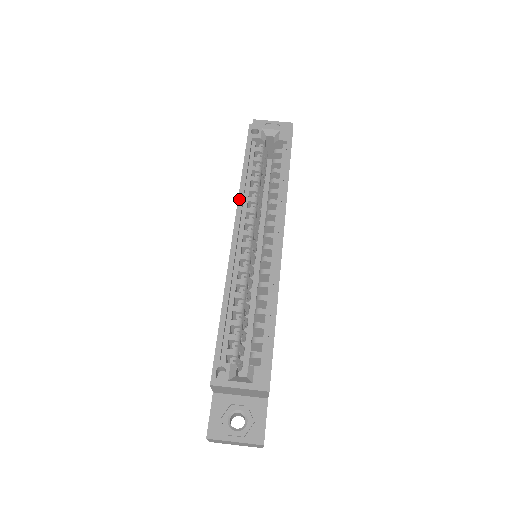
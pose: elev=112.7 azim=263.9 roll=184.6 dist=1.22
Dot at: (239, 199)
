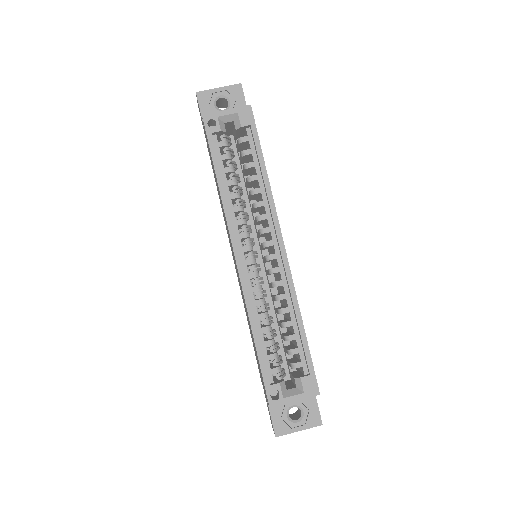
Dot at: (226, 215)
